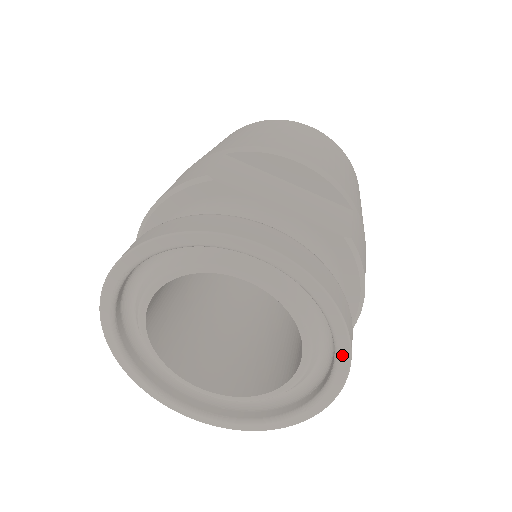
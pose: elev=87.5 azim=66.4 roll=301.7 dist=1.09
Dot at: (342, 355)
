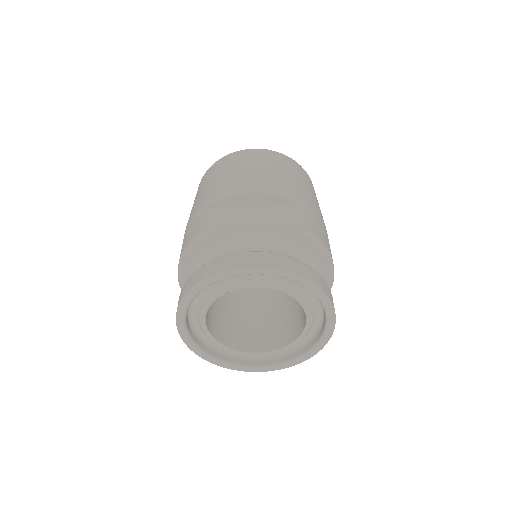
Dot at: (324, 301)
